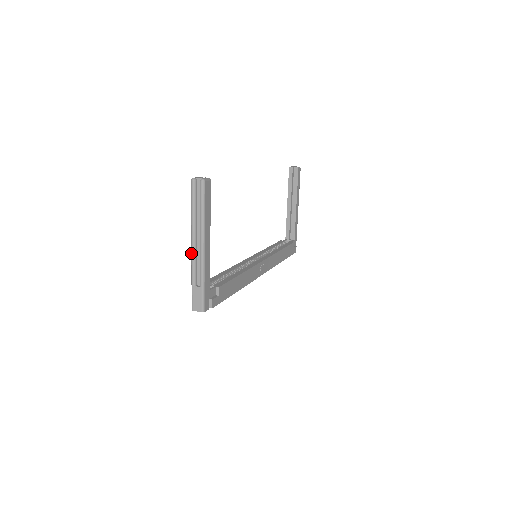
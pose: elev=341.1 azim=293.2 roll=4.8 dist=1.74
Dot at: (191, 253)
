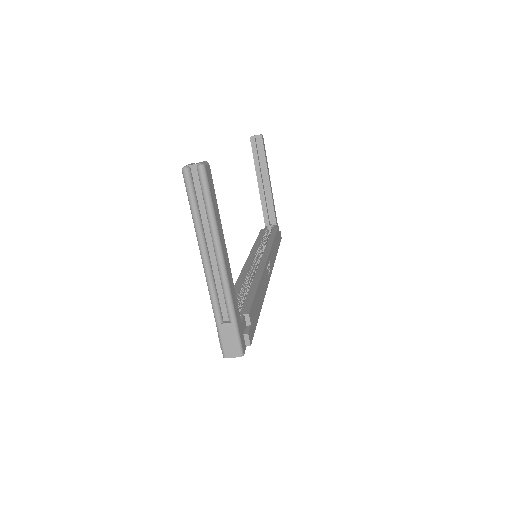
Dot at: occluded
